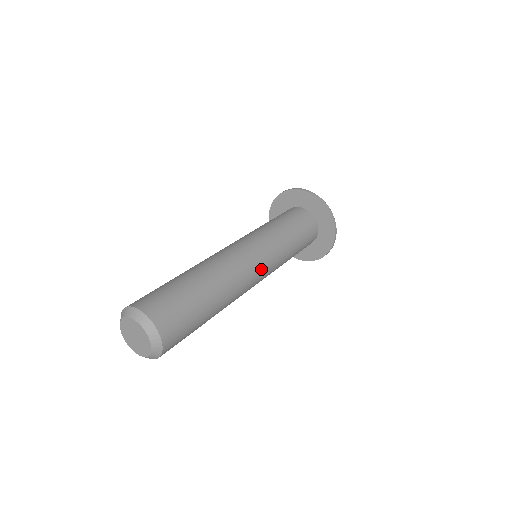
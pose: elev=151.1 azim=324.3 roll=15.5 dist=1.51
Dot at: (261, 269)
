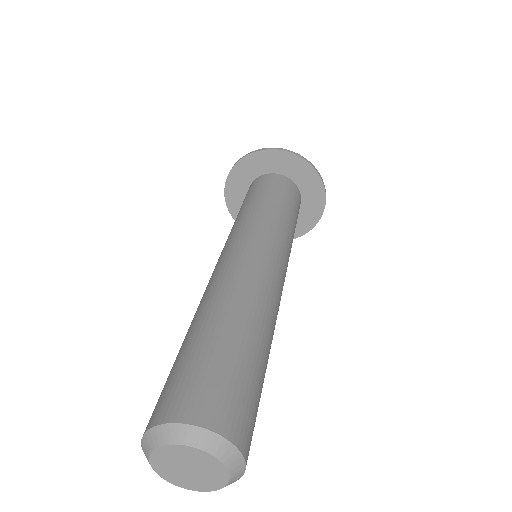
Dot at: (279, 264)
